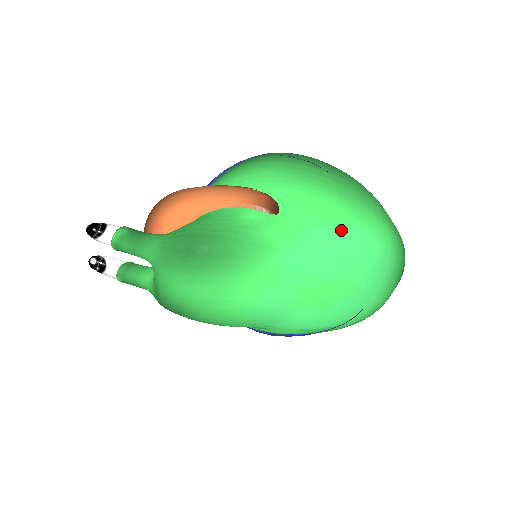
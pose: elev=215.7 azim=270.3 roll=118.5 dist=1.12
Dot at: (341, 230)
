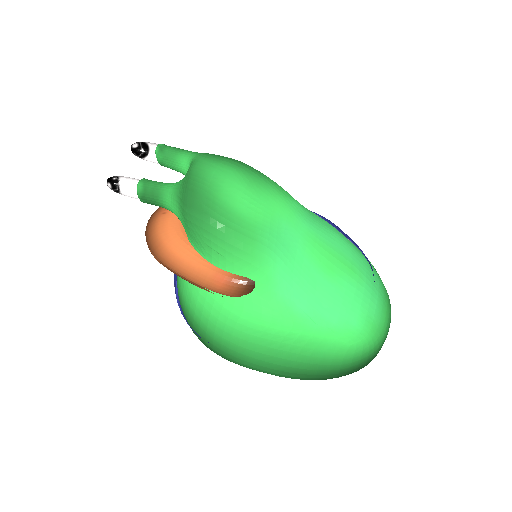
Dot at: (336, 230)
